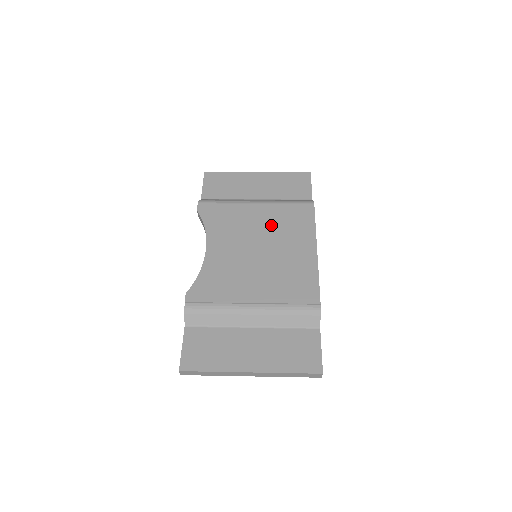
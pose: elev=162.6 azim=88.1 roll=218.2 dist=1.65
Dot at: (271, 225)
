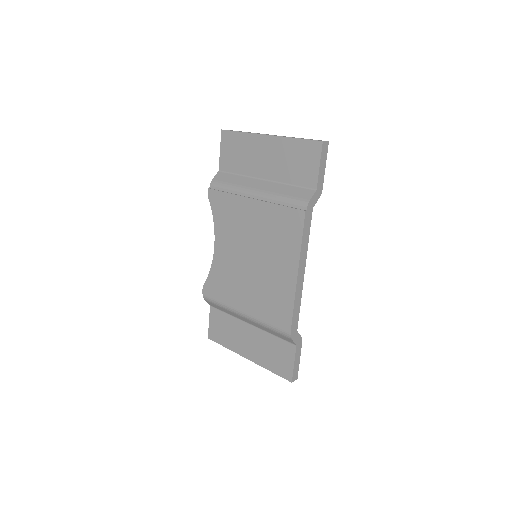
Dot at: (263, 231)
